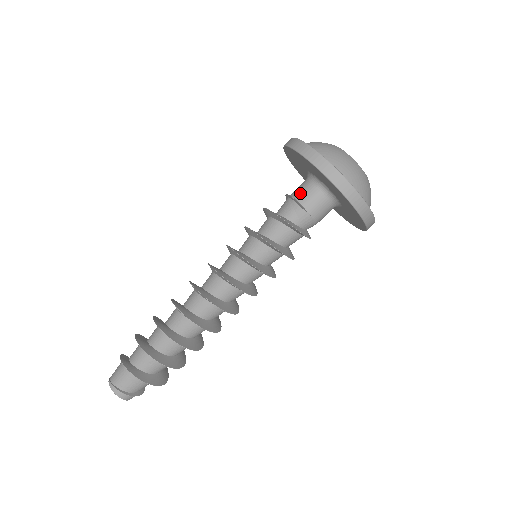
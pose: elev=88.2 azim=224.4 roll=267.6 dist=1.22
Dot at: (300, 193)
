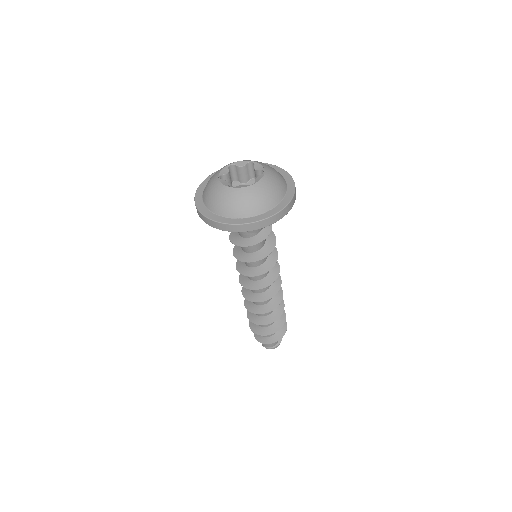
Dot at: occluded
